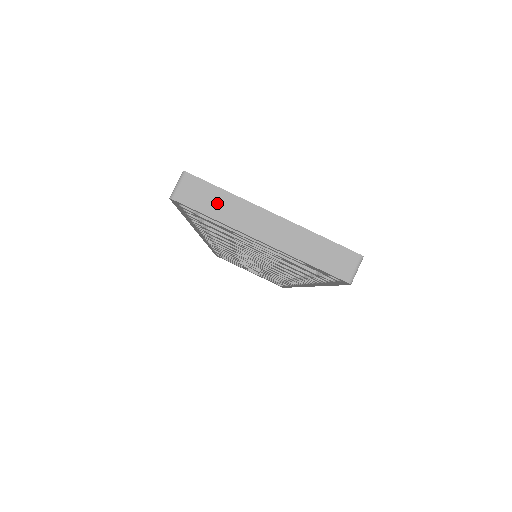
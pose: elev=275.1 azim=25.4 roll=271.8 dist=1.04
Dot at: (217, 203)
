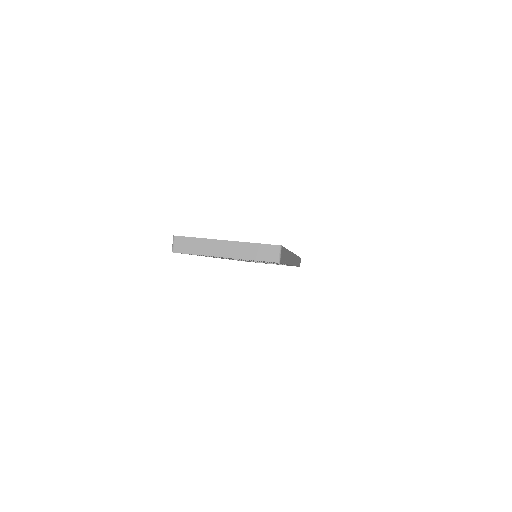
Dot at: (196, 246)
